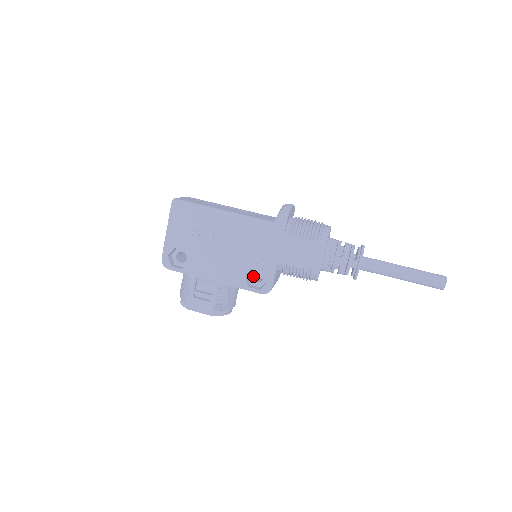
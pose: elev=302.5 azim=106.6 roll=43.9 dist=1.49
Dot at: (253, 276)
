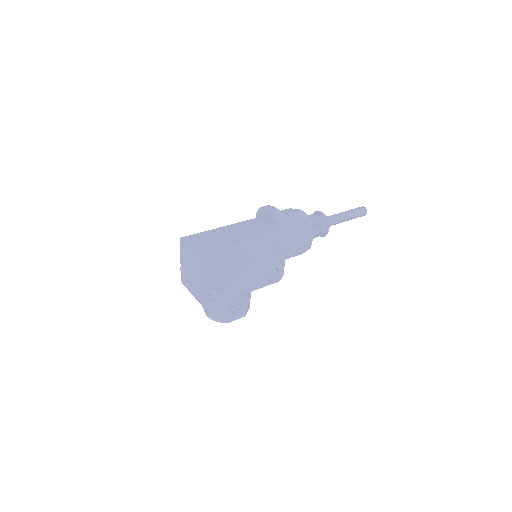
Dot at: occluded
